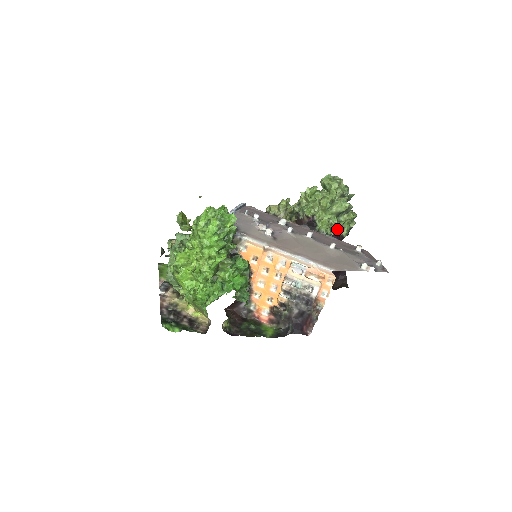
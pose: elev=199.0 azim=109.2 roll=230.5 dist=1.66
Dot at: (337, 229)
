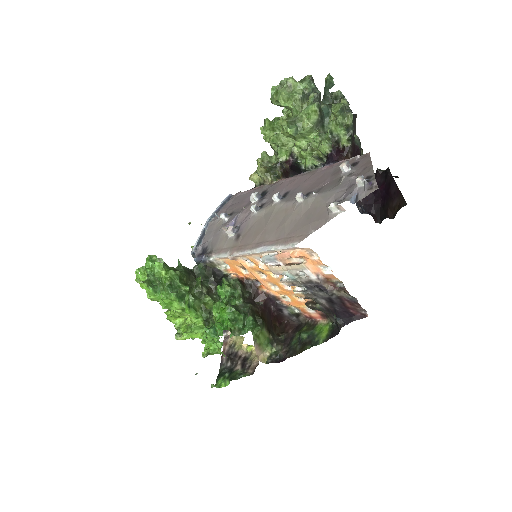
Dot at: (324, 150)
